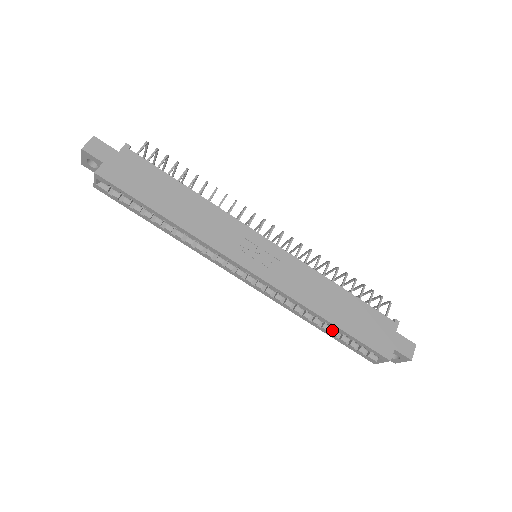
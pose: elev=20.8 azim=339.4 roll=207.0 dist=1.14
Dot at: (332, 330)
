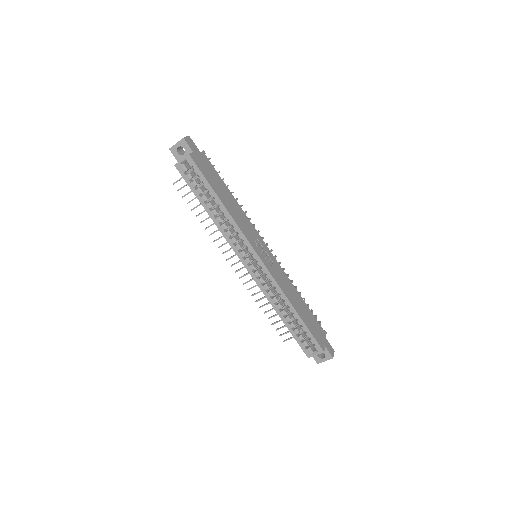
Dot at: (291, 322)
